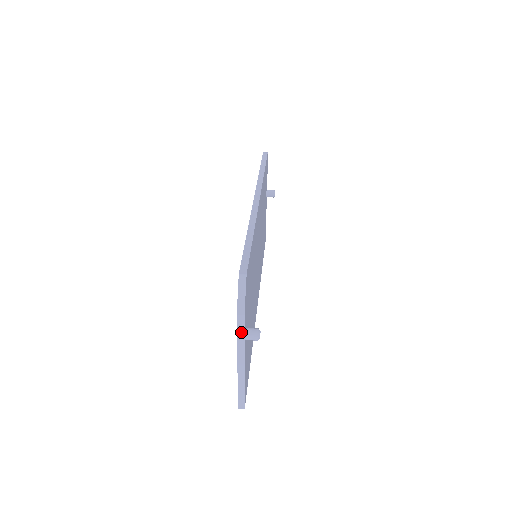
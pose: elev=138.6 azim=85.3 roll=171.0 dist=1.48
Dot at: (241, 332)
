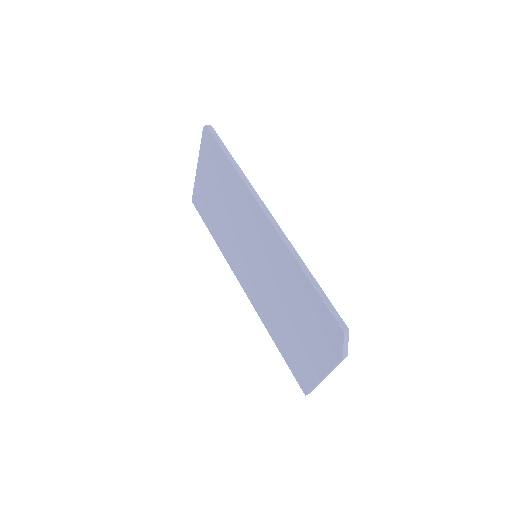
Dot at: (338, 364)
